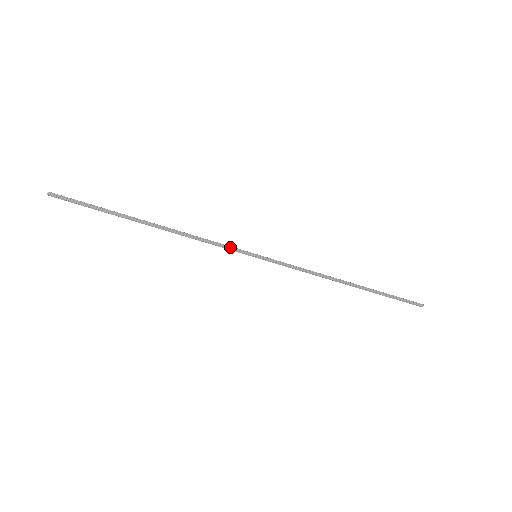
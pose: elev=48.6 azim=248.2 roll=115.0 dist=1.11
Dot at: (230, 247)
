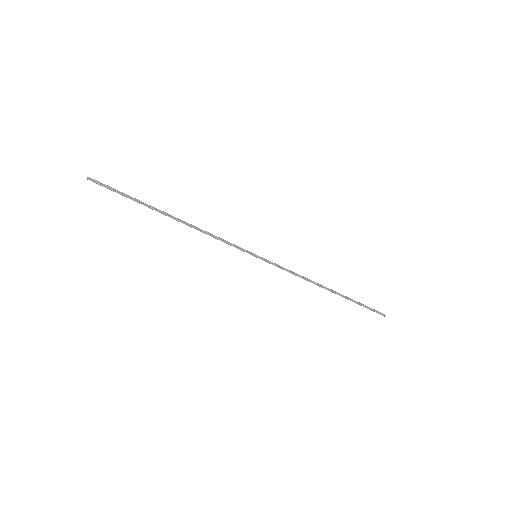
Dot at: (236, 246)
